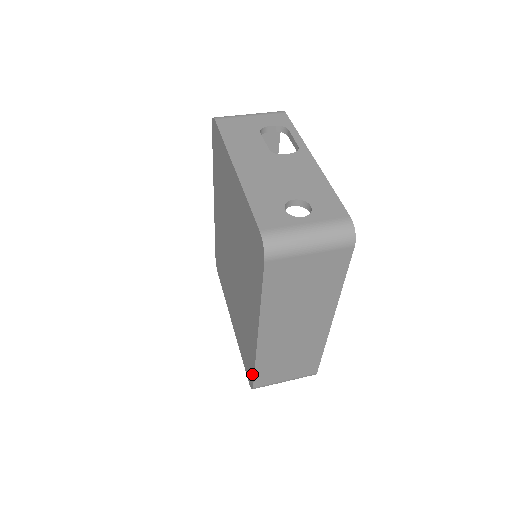
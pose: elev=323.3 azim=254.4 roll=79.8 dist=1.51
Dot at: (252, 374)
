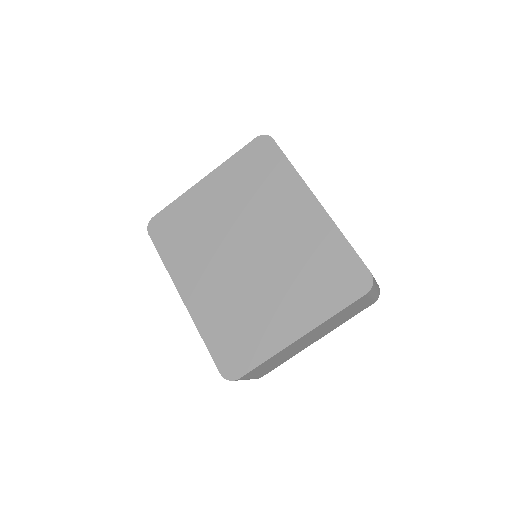
Dot at: (355, 259)
